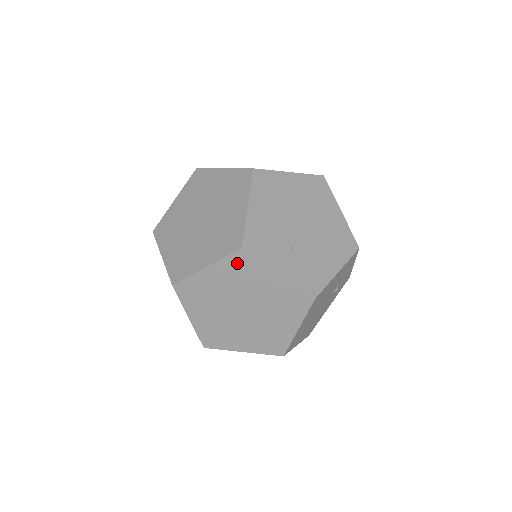
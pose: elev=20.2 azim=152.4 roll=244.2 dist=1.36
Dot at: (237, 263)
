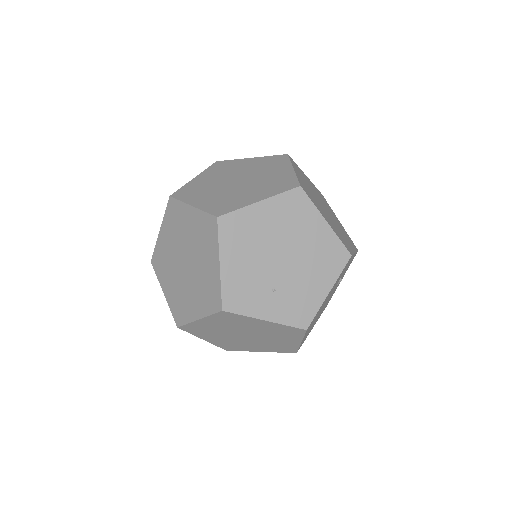
Dot at: (224, 317)
